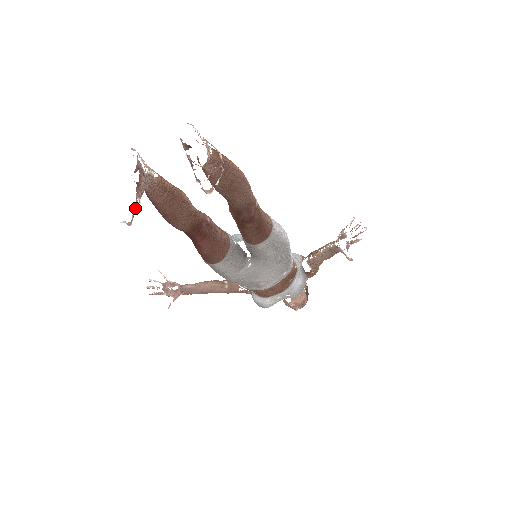
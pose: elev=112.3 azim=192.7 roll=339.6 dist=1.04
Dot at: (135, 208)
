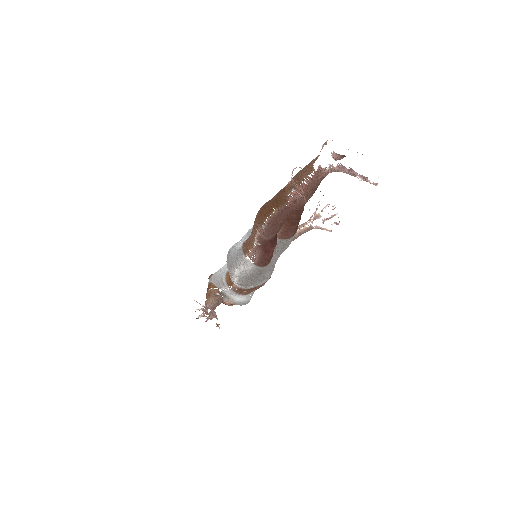
Dot at: occluded
